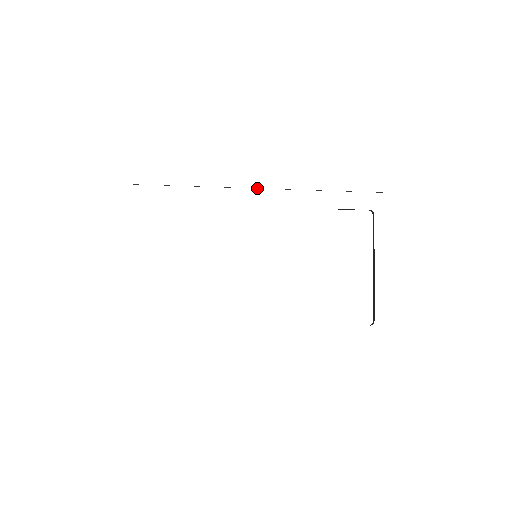
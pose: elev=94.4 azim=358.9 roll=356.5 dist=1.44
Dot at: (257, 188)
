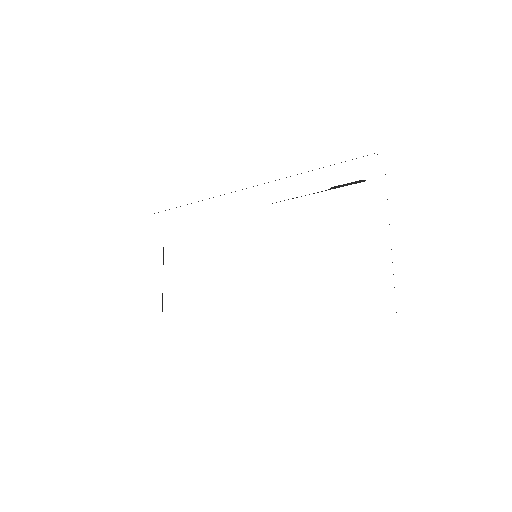
Dot at: (246, 188)
